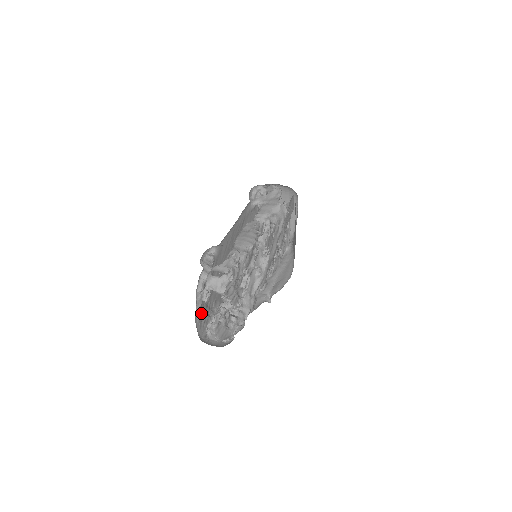
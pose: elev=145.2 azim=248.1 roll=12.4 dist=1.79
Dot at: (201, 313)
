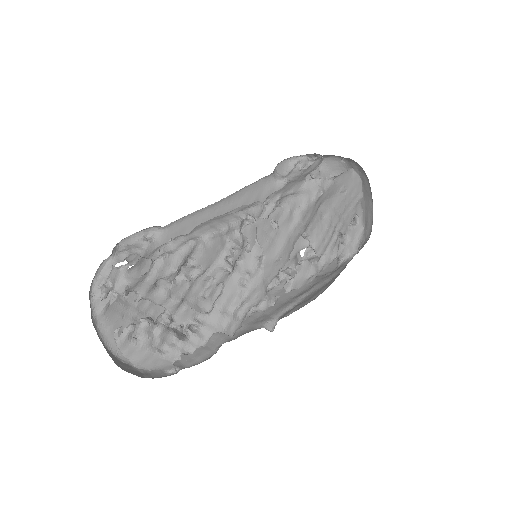
Dot at: (116, 320)
